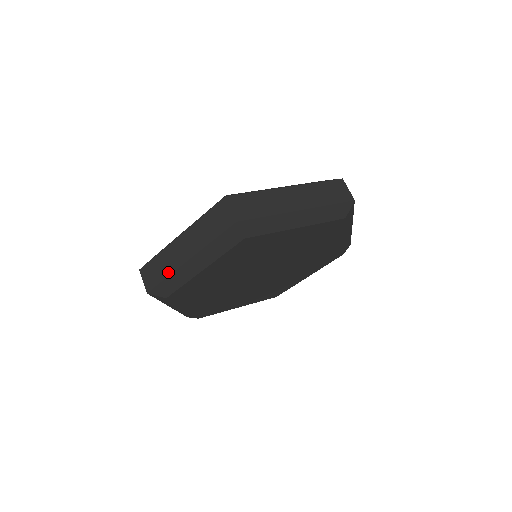
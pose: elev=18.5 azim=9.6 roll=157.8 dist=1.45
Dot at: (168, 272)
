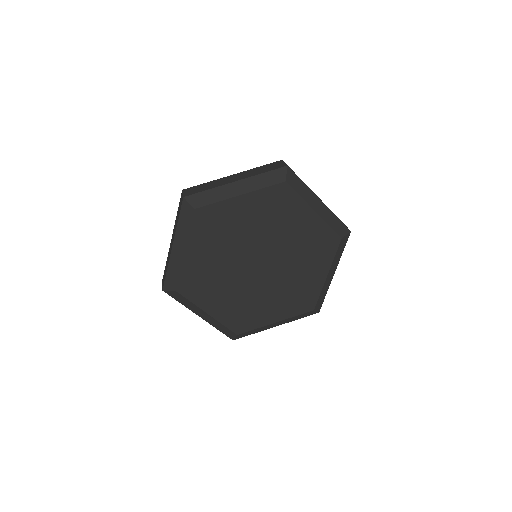
Dot at: (168, 264)
